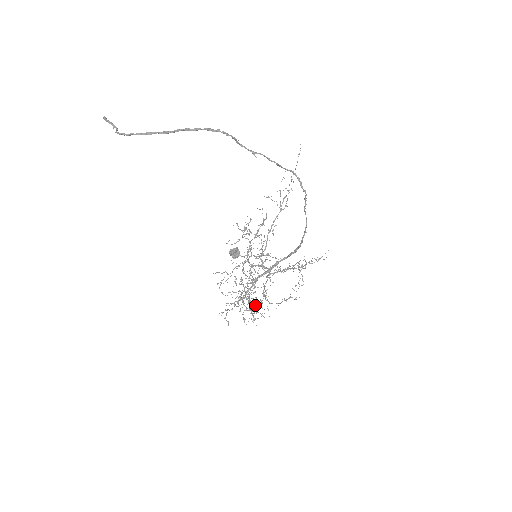
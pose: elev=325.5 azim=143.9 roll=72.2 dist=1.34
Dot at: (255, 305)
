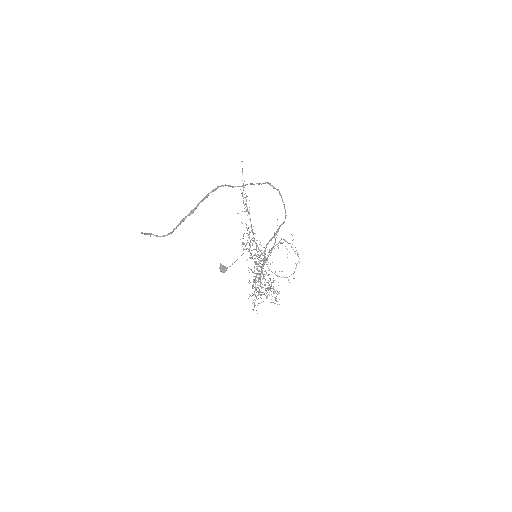
Dot at: occluded
